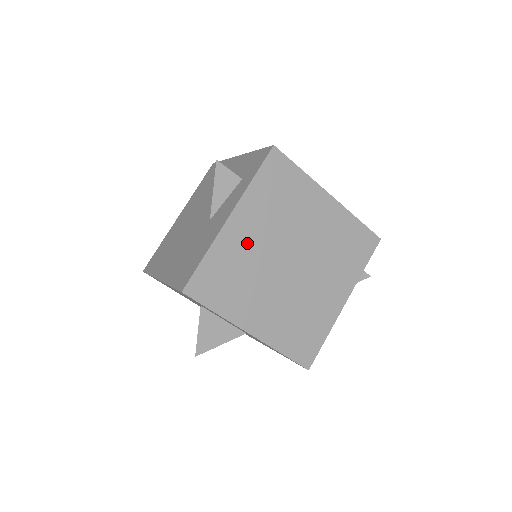
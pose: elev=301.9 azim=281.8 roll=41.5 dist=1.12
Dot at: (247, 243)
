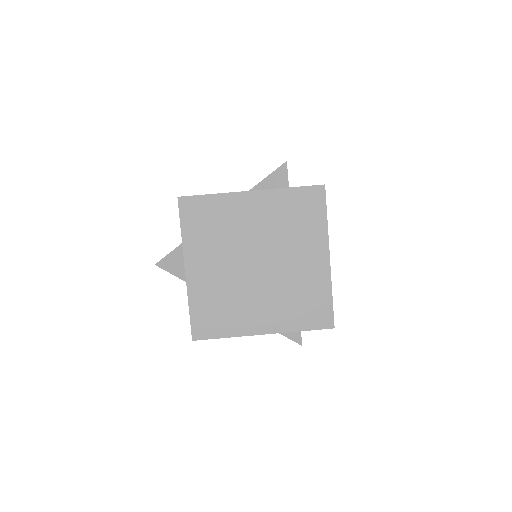
Dot at: (244, 218)
